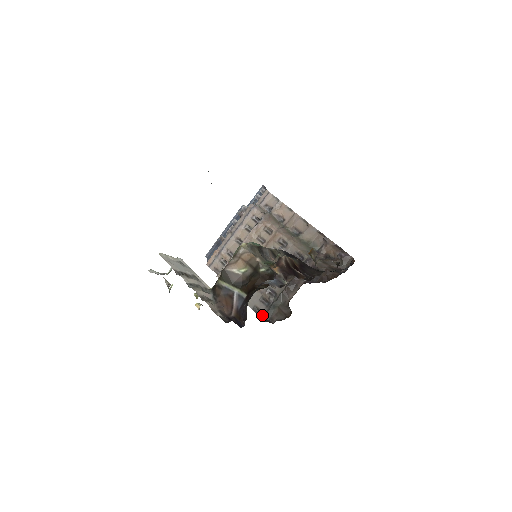
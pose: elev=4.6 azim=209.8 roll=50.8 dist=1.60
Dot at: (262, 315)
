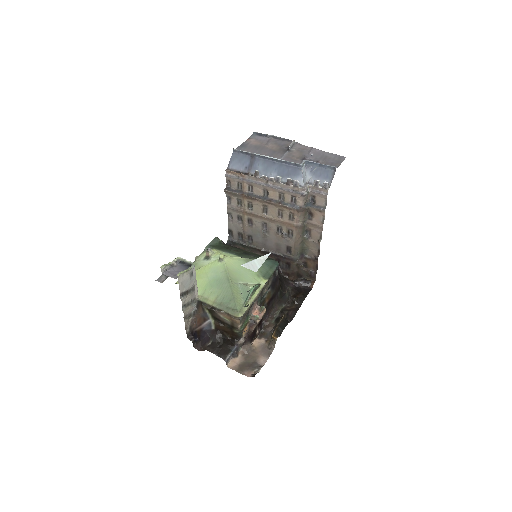
Dot at: (231, 239)
